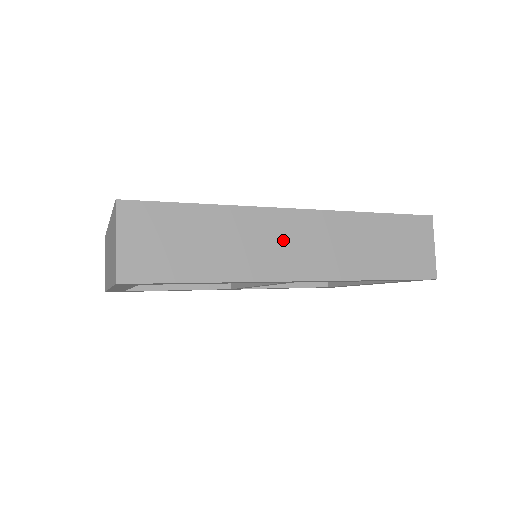
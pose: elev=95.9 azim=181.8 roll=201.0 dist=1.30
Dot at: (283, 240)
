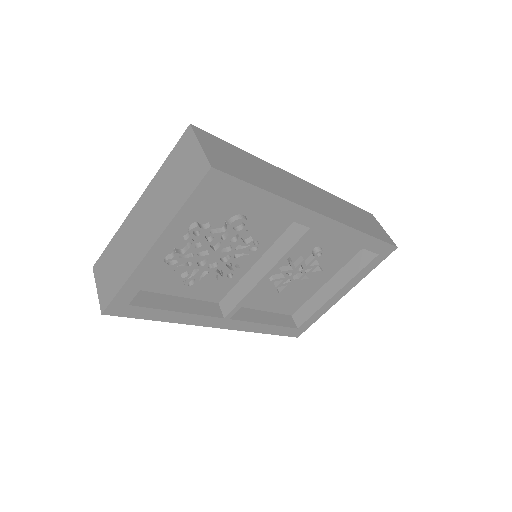
Dot at: (302, 190)
